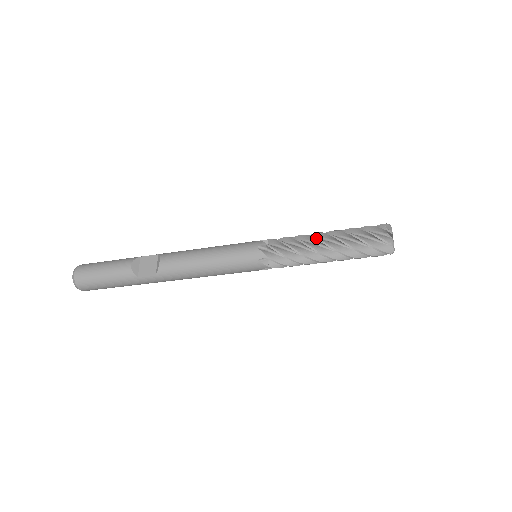
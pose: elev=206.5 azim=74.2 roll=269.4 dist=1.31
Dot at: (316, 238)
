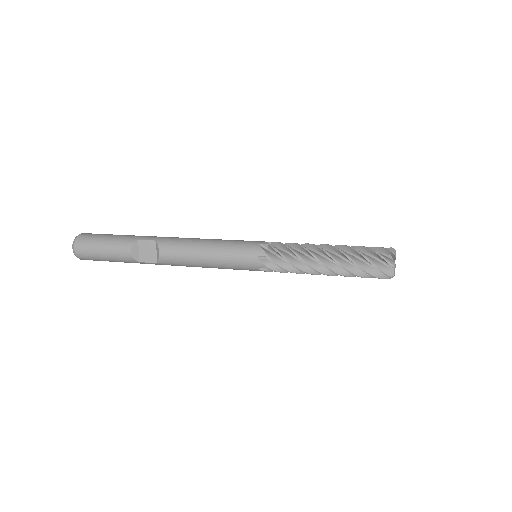
Dot at: (317, 259)
